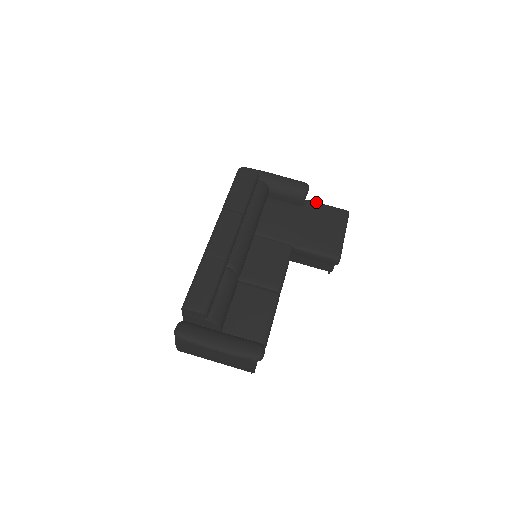
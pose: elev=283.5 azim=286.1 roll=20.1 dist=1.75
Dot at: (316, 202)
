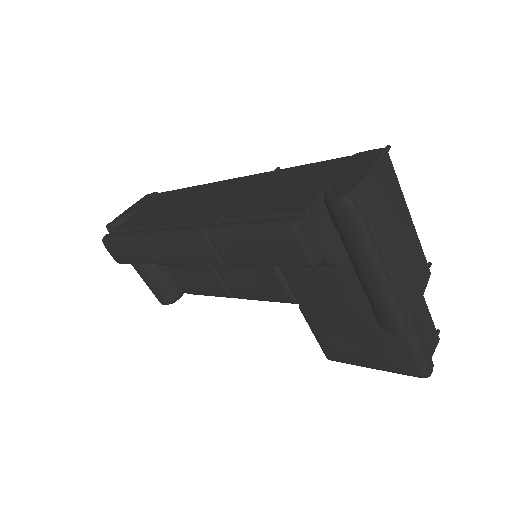
Dot at: occluded
